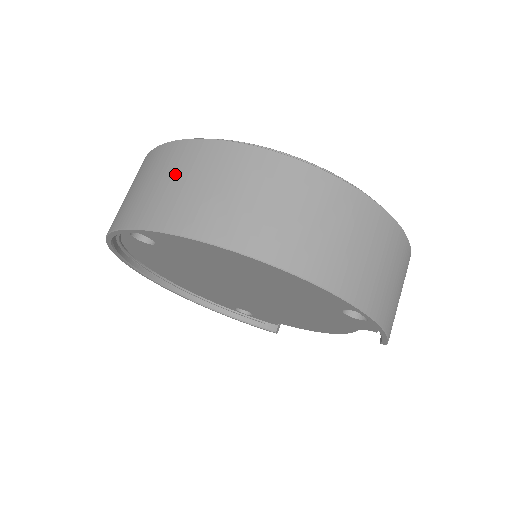
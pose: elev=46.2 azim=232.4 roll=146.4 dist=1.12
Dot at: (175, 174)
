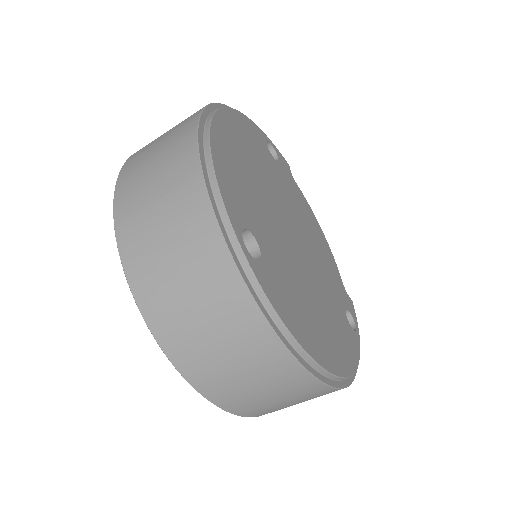
Dot at: (236, 354)
